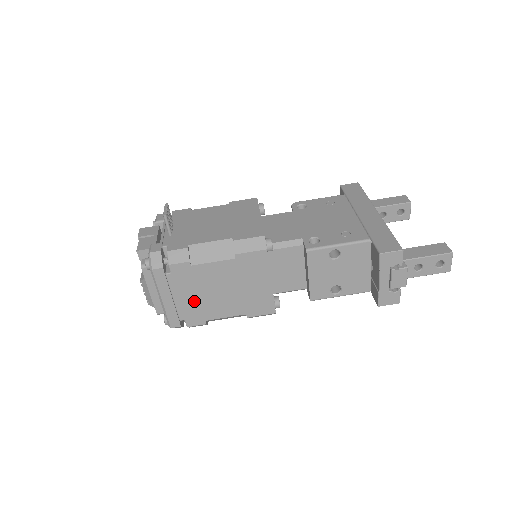
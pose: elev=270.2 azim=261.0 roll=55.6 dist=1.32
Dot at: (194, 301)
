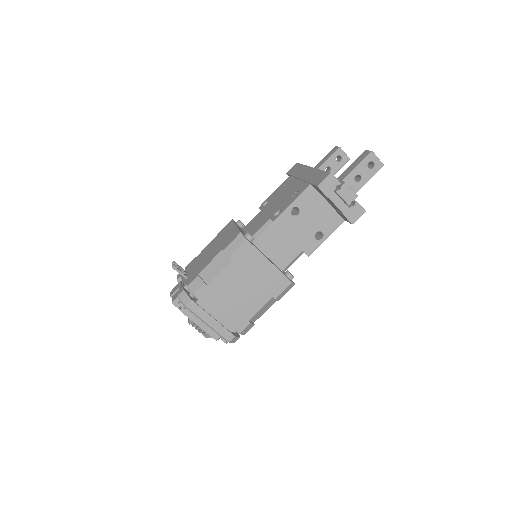
Dot at: (229, 310)
